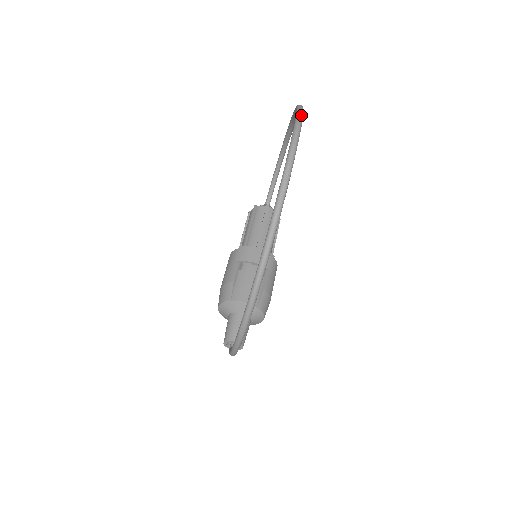
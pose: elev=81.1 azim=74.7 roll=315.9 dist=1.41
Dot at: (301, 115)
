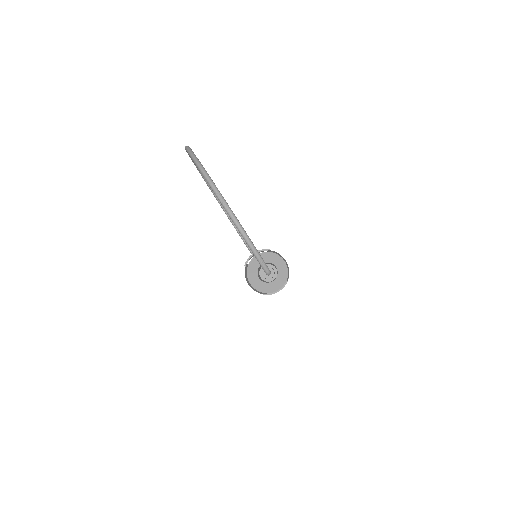
Dot at: occluded
